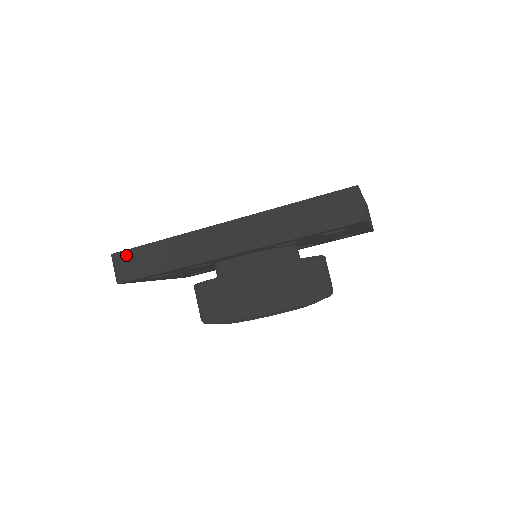
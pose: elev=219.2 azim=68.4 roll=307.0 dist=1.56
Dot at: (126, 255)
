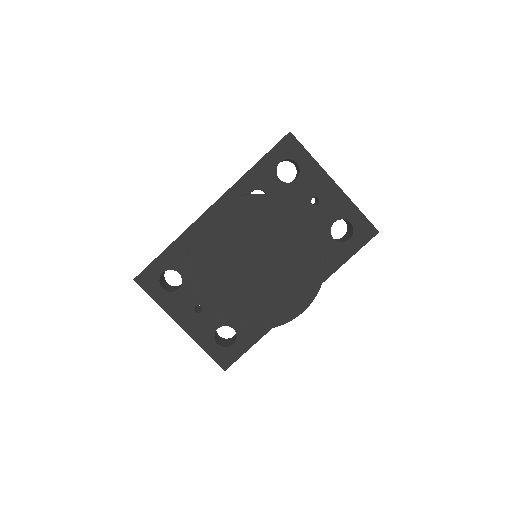
Dot at: occluded
